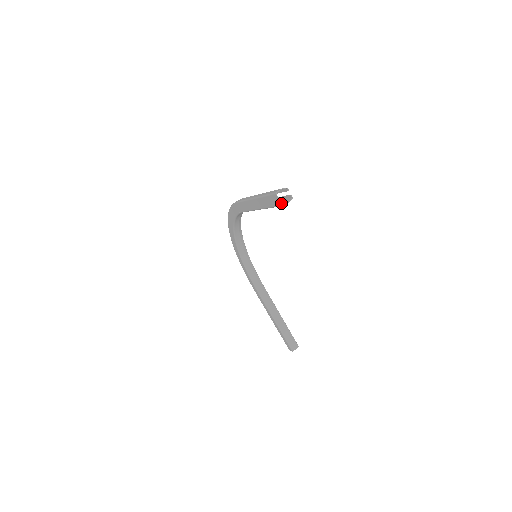
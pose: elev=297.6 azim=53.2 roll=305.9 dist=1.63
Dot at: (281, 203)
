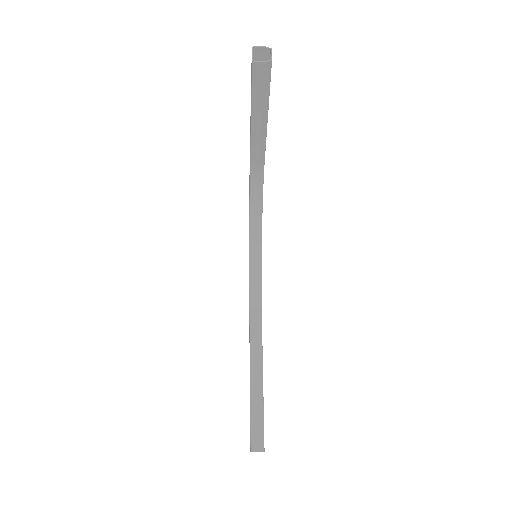
Dot at: occluded
